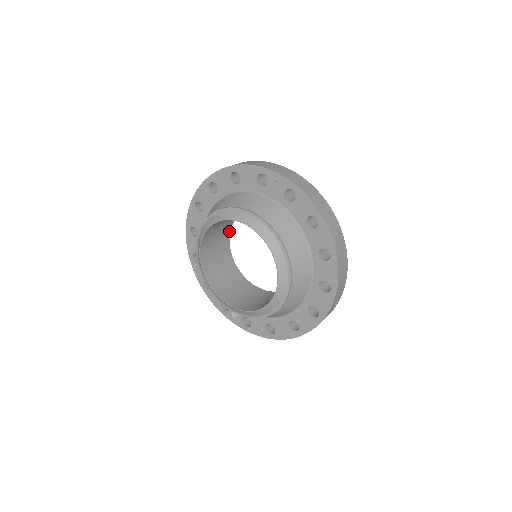
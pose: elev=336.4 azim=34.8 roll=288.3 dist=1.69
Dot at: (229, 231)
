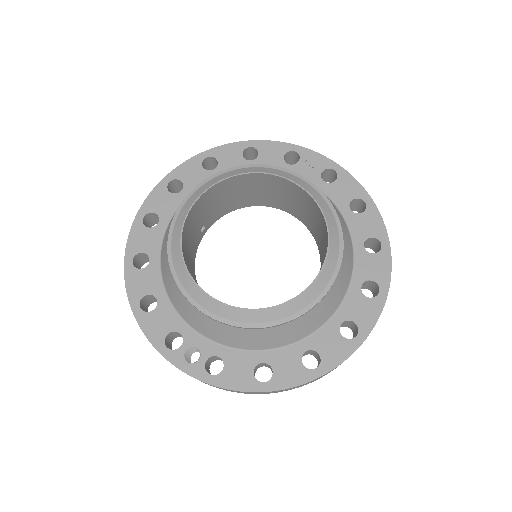
Dot at: (202, 235)
